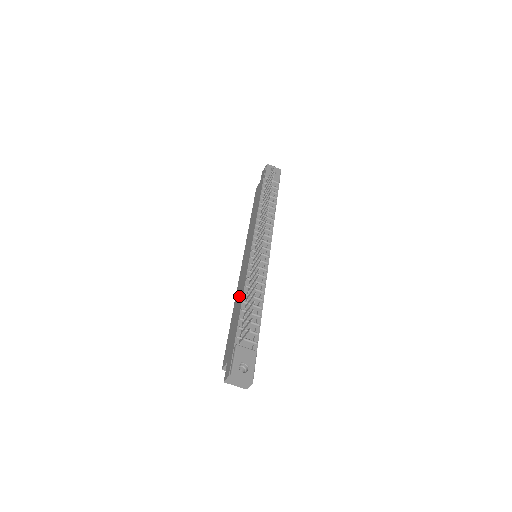
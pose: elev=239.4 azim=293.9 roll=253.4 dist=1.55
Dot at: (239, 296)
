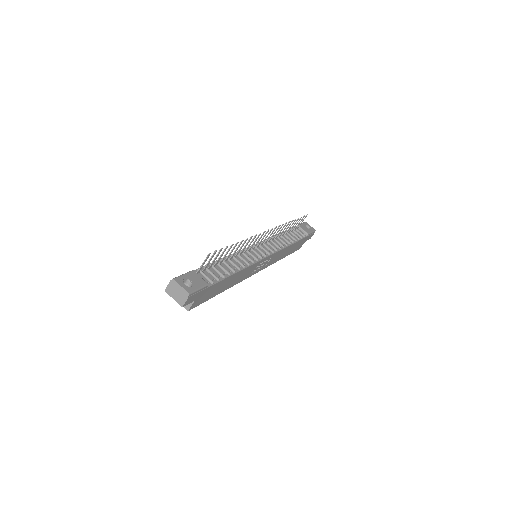
Dot at: occluded
